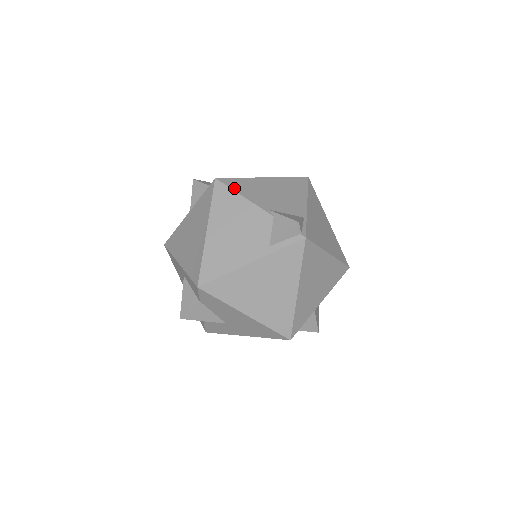
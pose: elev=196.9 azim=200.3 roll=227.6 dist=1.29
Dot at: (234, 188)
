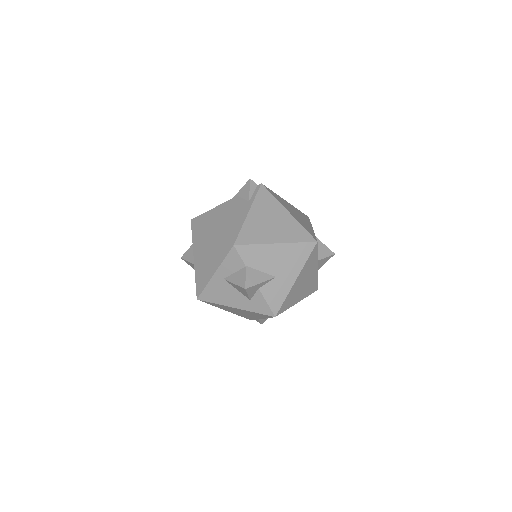
Dot at: (205, 213)
